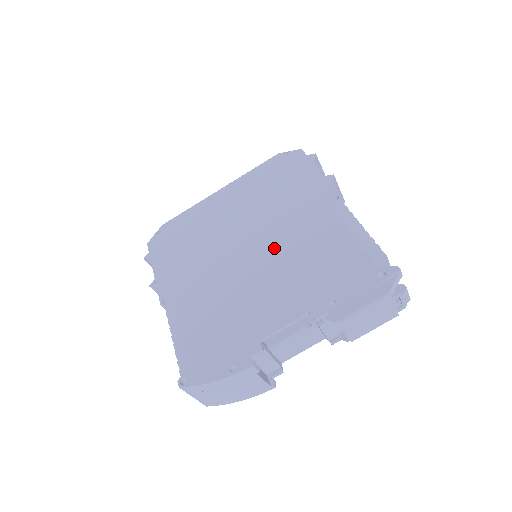
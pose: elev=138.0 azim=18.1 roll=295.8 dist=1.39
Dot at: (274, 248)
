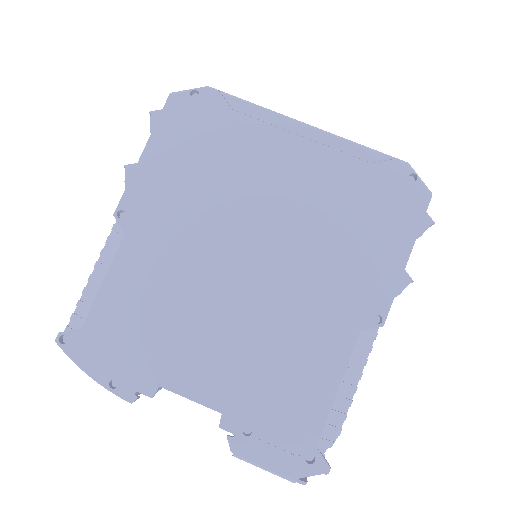
Dot at: (269, 299)
